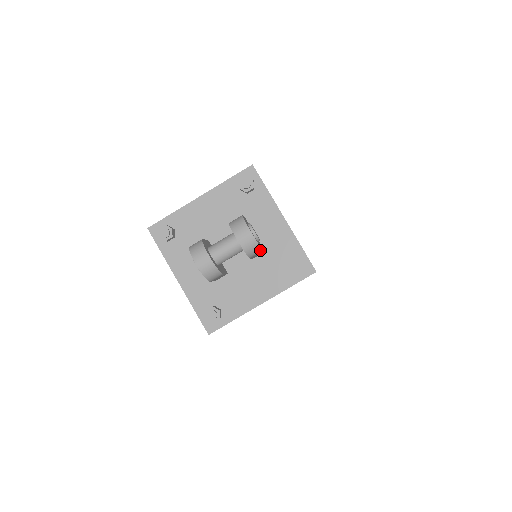
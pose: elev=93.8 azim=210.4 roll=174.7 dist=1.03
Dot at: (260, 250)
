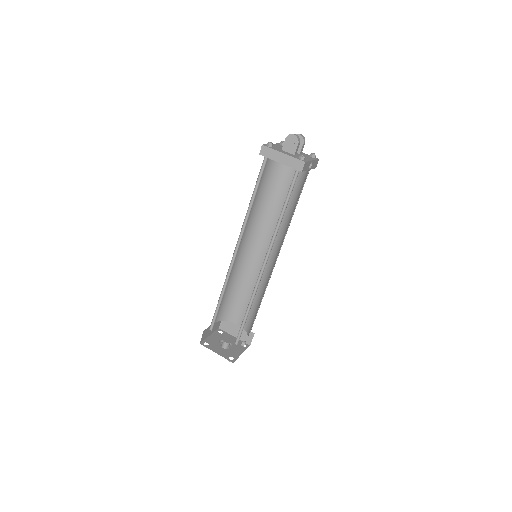
Dot at: occluded
